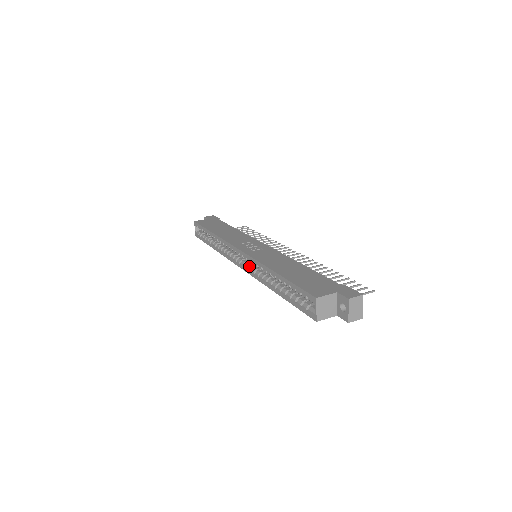
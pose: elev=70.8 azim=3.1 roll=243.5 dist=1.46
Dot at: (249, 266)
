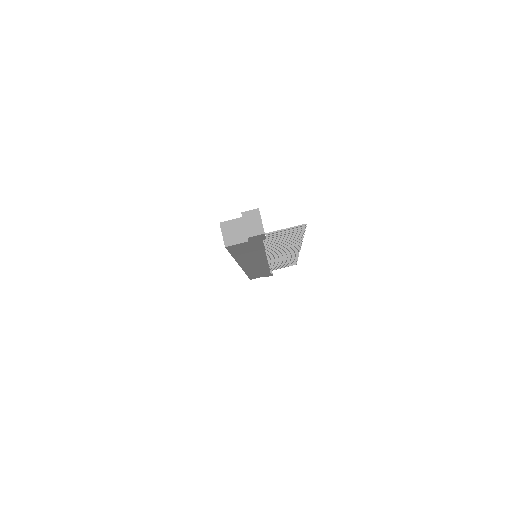
Dot at: occluded
